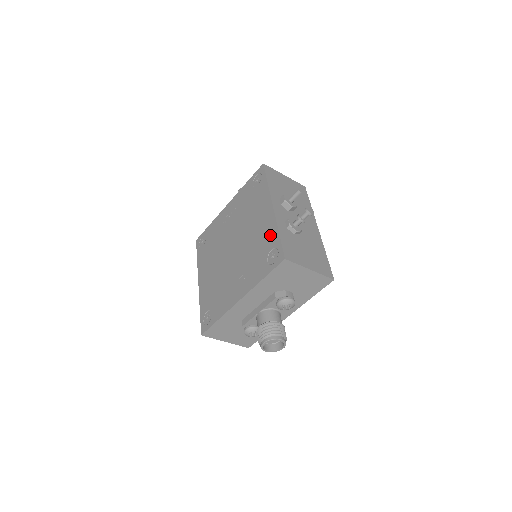
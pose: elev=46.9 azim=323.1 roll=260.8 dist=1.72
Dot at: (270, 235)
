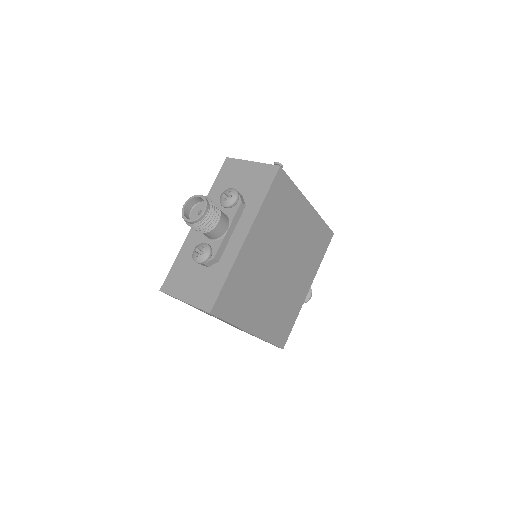
Dot at: occluded
